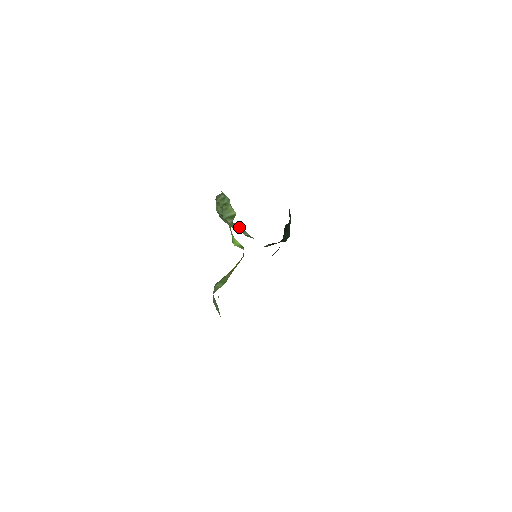
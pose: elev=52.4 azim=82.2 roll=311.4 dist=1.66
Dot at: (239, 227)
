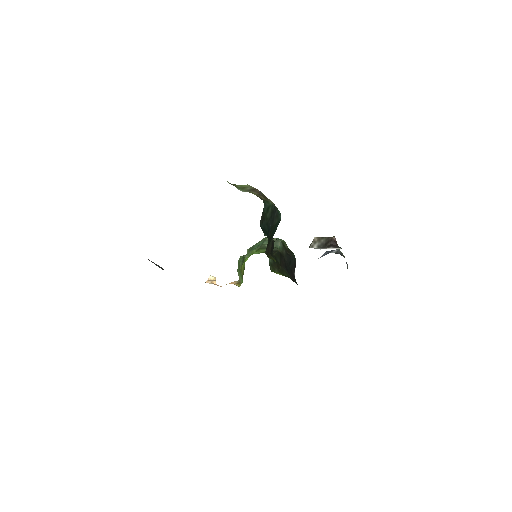
Dot at: occluded
